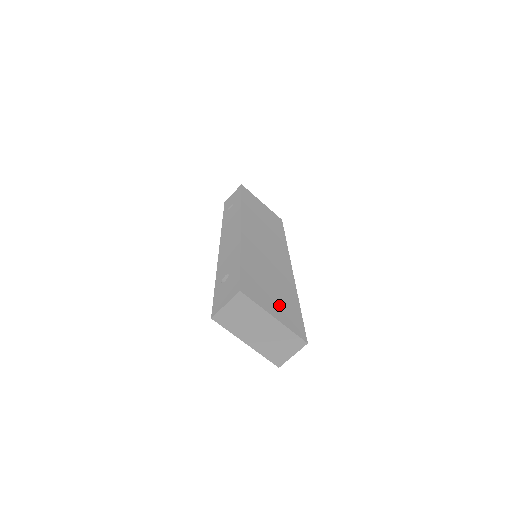
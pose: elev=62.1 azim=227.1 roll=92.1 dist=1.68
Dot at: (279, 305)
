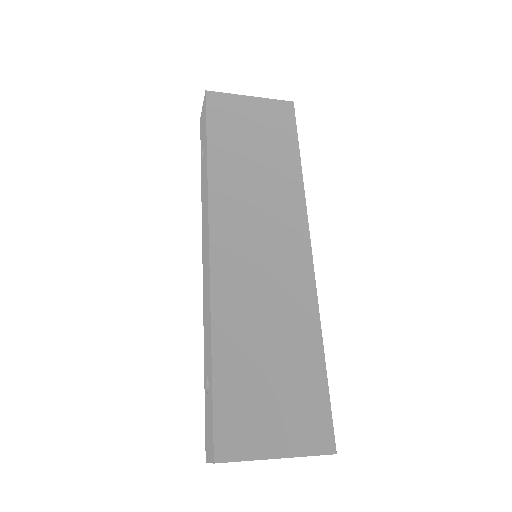
Dot at: (285, 411)
